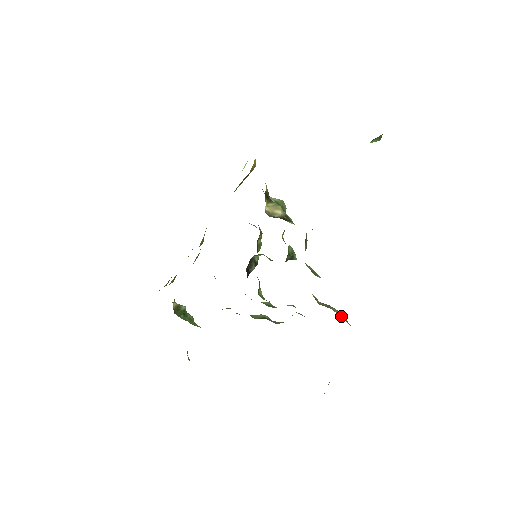
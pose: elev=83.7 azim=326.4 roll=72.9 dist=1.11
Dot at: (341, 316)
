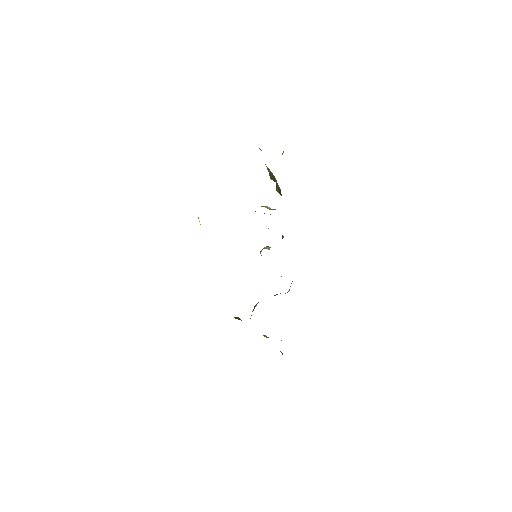
Dot at: occluded
